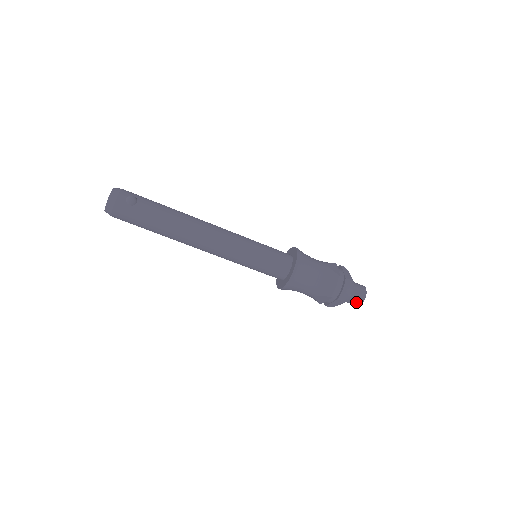
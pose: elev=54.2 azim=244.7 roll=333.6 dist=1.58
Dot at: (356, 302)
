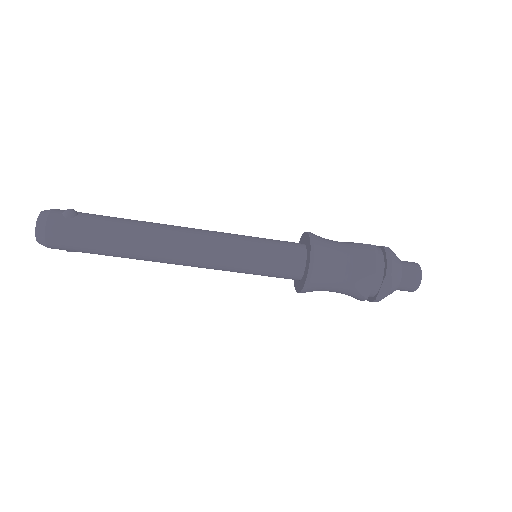
Dot at: (412, 281)
